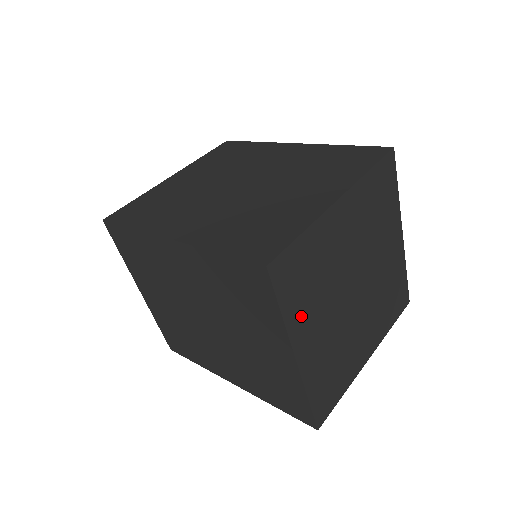
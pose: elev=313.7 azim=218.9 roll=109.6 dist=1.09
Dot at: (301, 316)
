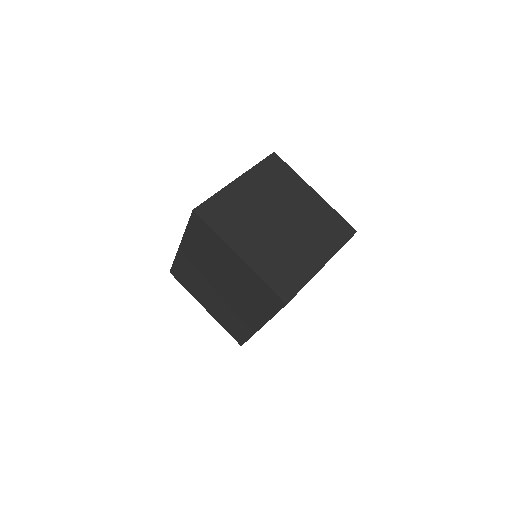
Dot at: (232, 234)
